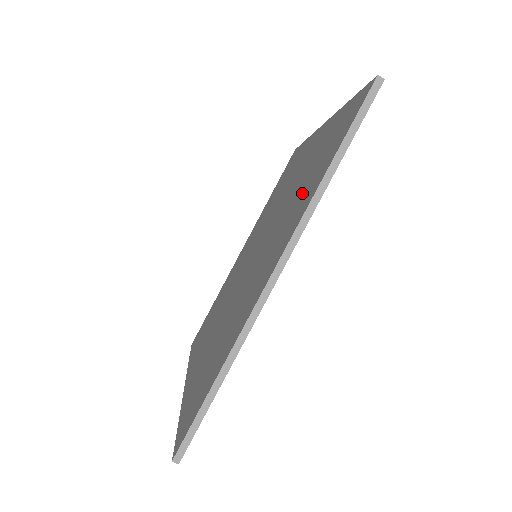
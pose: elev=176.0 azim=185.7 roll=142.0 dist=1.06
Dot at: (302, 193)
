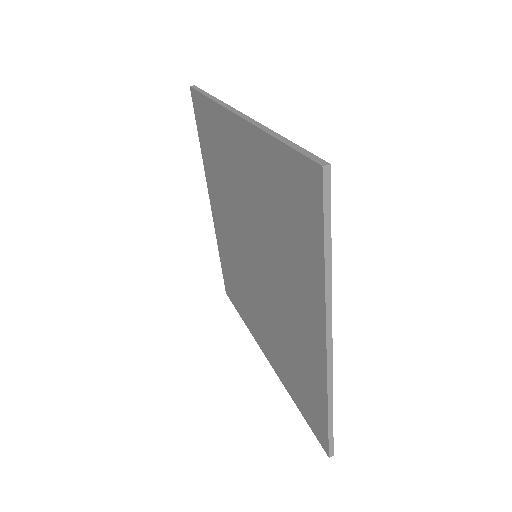
Dot at: (293, 250)
